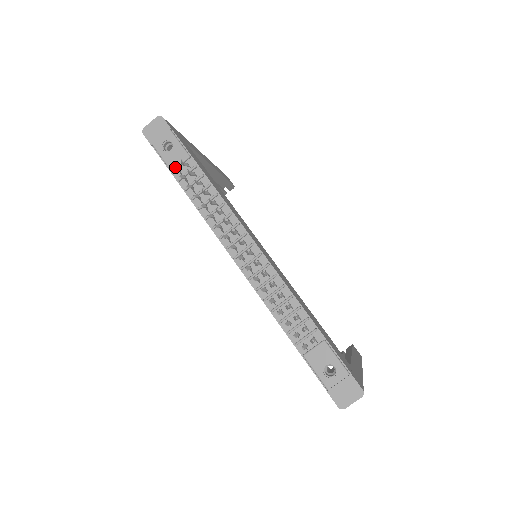
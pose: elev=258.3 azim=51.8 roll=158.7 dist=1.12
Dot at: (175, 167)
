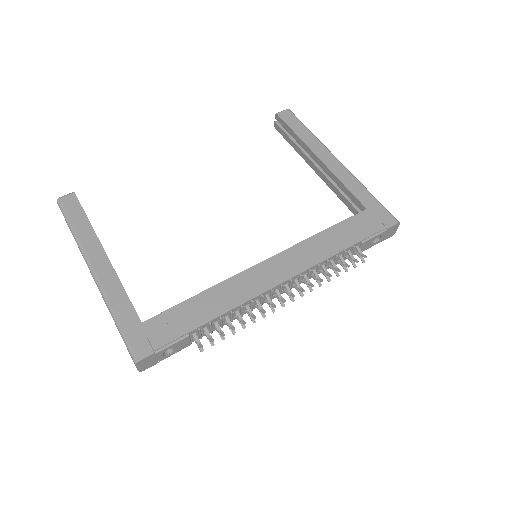
Dot at: (202, 350)
